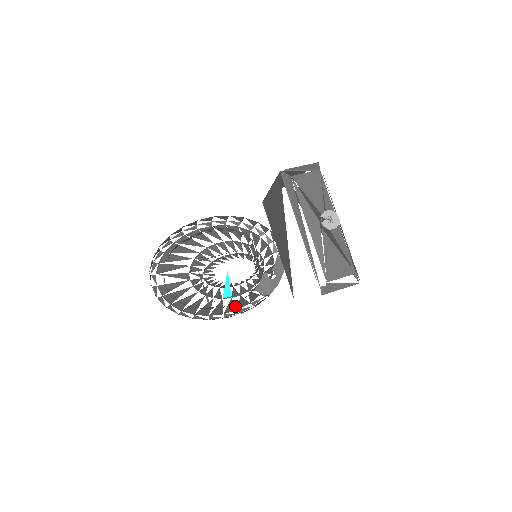
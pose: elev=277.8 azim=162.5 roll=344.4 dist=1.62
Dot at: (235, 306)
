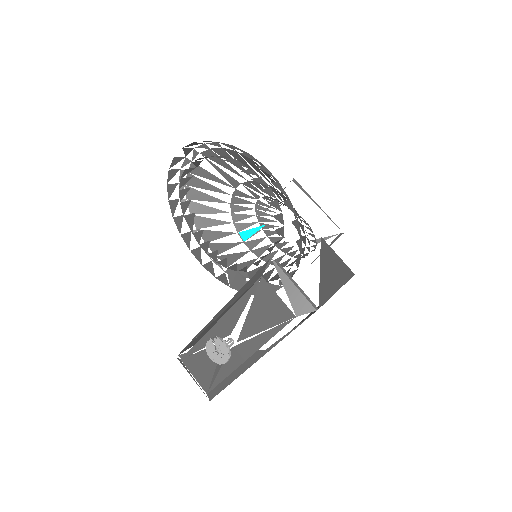
Dot at: (224, 251)
